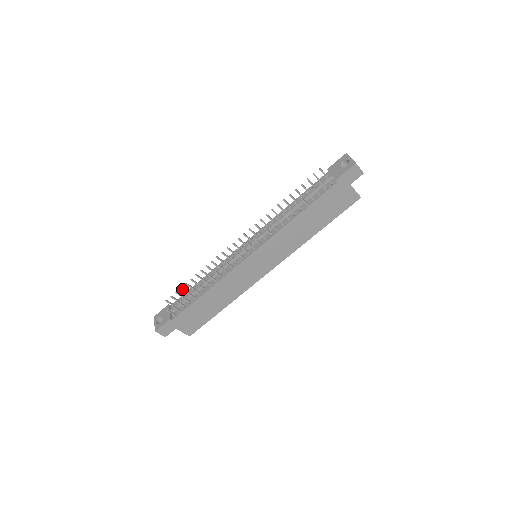
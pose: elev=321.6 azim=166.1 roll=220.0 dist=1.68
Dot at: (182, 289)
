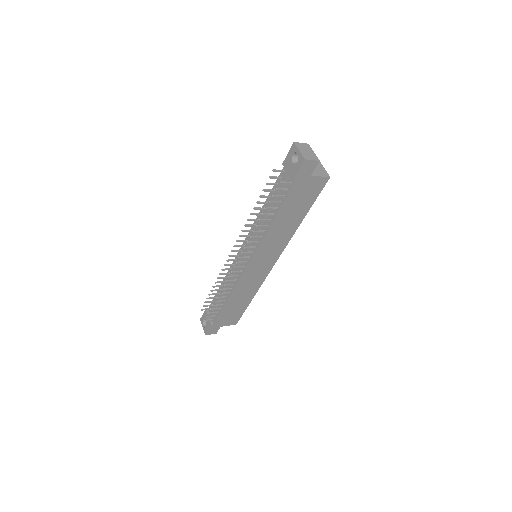
Dot at: occluded
